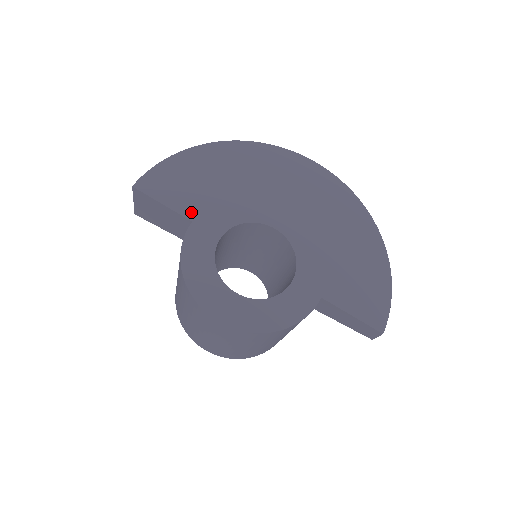
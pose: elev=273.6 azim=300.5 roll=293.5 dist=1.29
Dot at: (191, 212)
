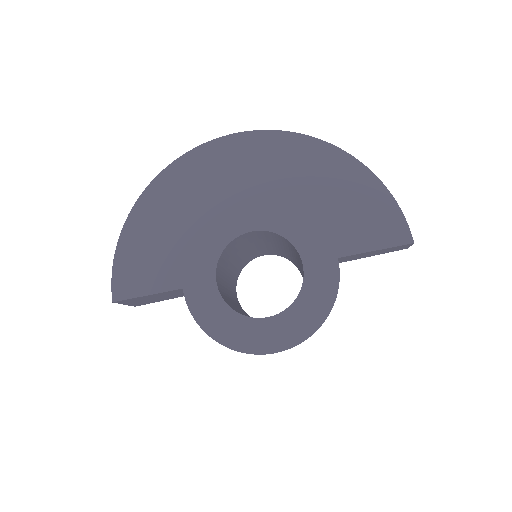
Dot at: (175, 281)
